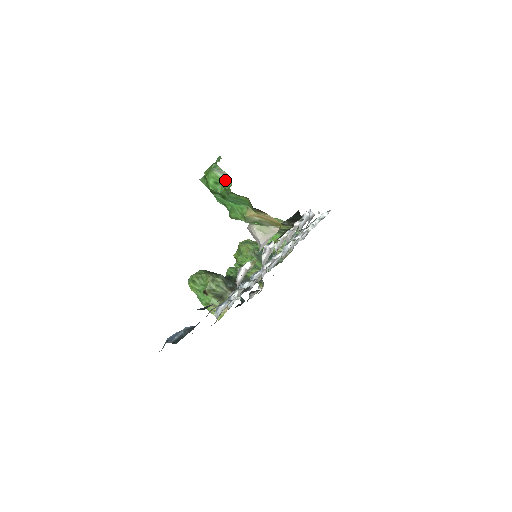
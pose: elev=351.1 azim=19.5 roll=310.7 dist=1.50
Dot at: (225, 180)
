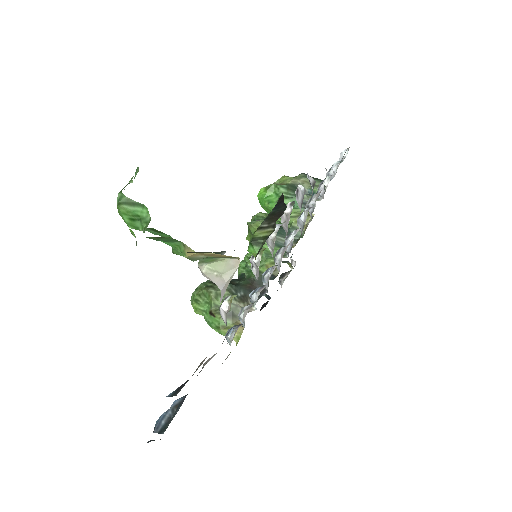
Dot at: (141, 213)
